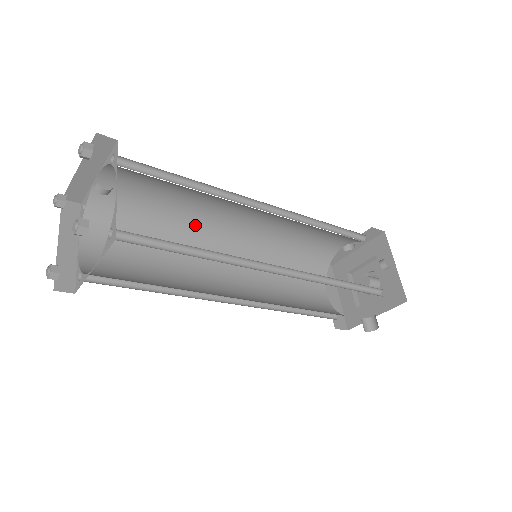
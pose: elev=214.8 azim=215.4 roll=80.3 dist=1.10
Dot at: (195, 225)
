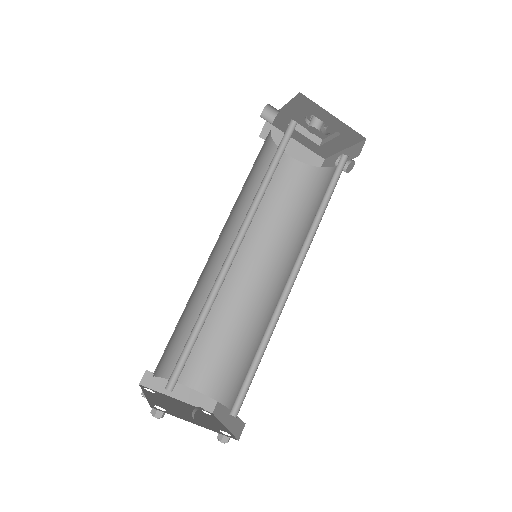
Dot at: (199, 284)
